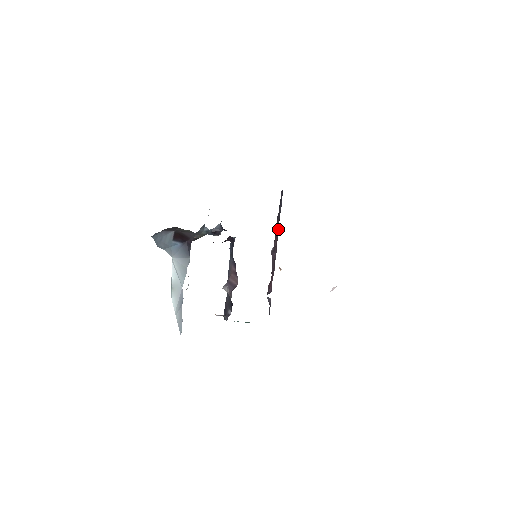
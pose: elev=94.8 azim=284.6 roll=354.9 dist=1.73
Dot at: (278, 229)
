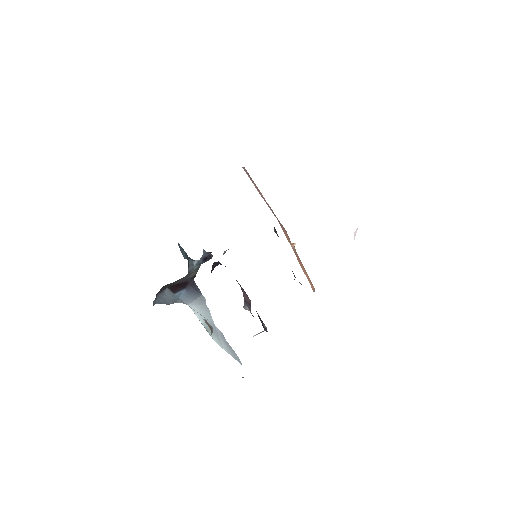
Dot at: occluded
